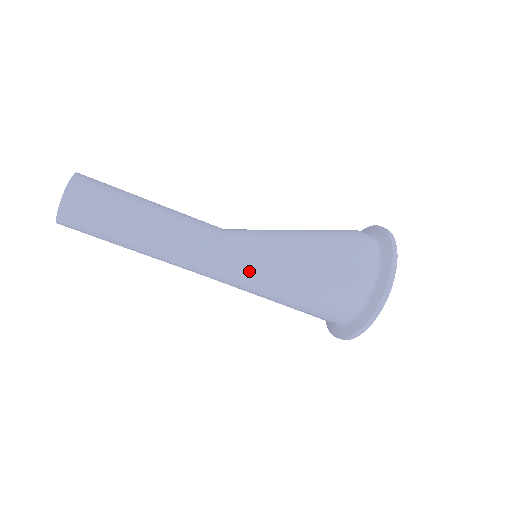
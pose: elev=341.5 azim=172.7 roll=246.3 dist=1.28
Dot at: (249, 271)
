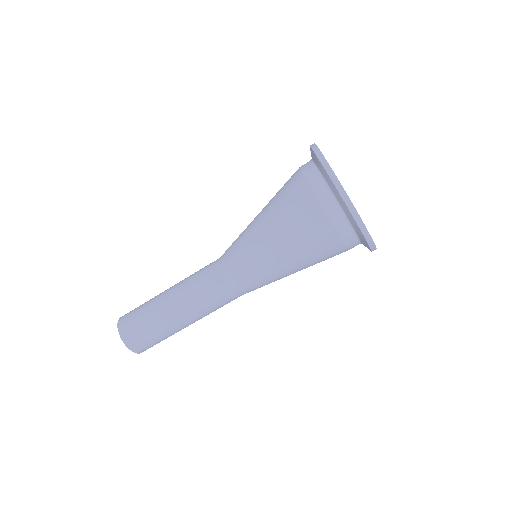
Dot at: (263, 285)
